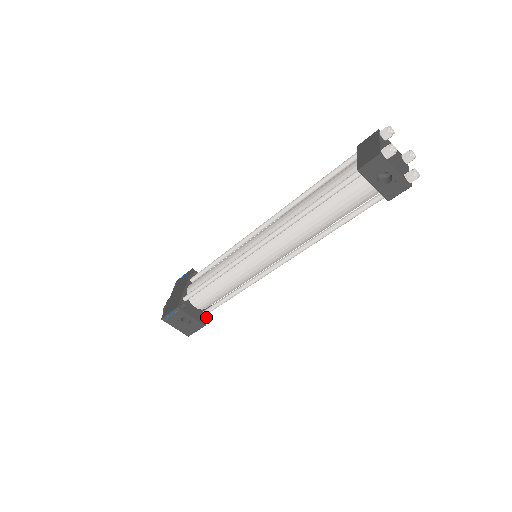
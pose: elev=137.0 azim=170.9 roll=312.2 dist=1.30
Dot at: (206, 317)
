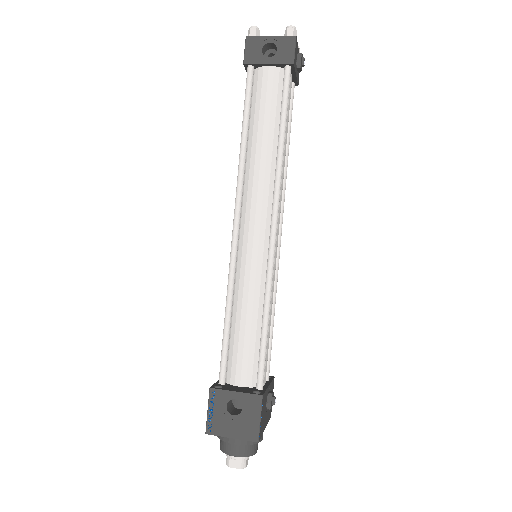
Dot at: (262, 391)
